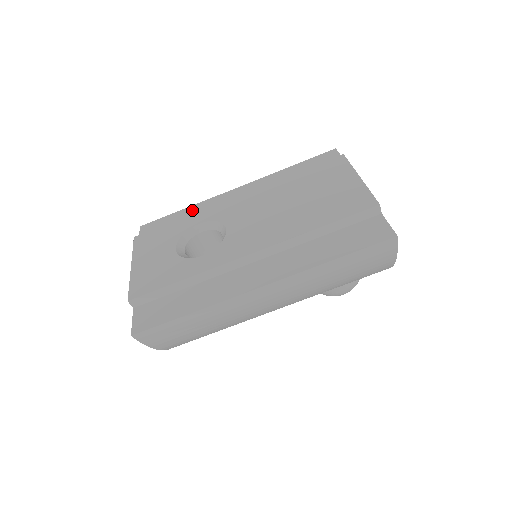
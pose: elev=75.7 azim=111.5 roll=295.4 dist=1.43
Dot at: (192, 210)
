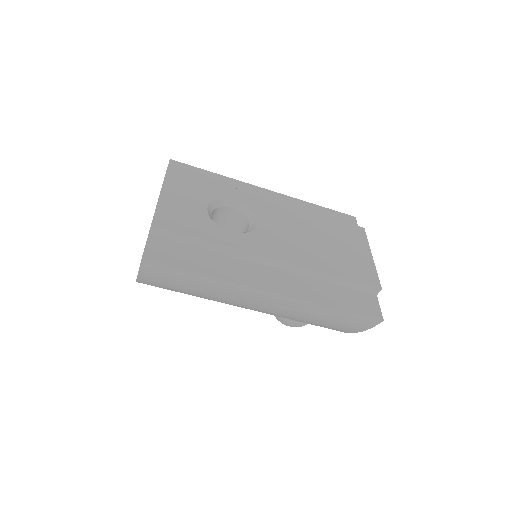
Dot at: (224, 180)
